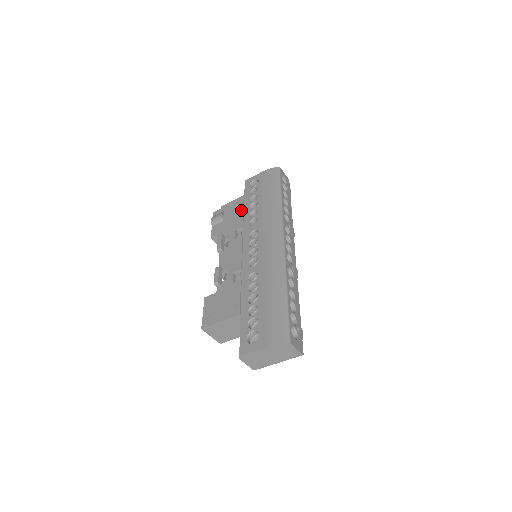
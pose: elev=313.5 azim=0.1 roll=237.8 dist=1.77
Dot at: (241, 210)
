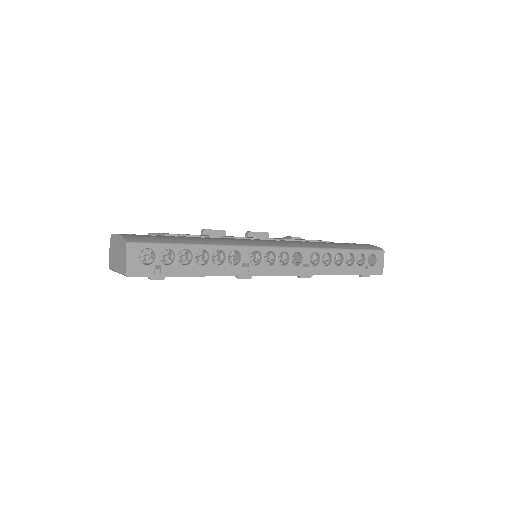
Dot at: occluded
